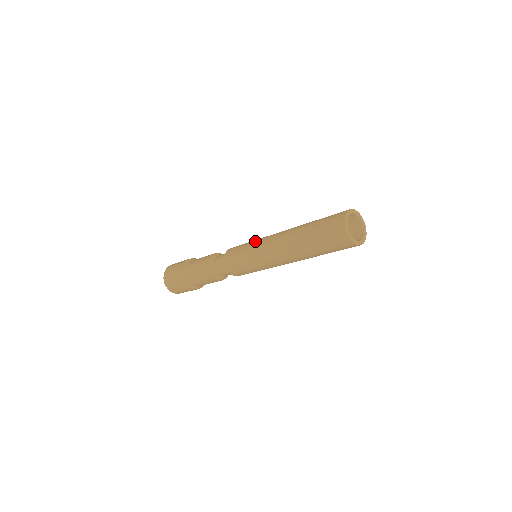
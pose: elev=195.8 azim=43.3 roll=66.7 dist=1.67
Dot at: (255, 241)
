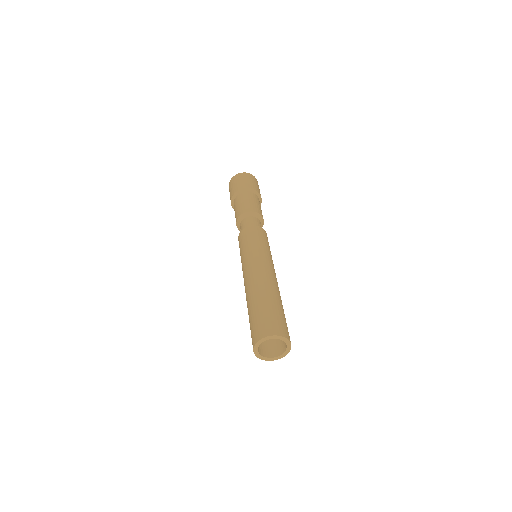
Dot at: (251, 252)
